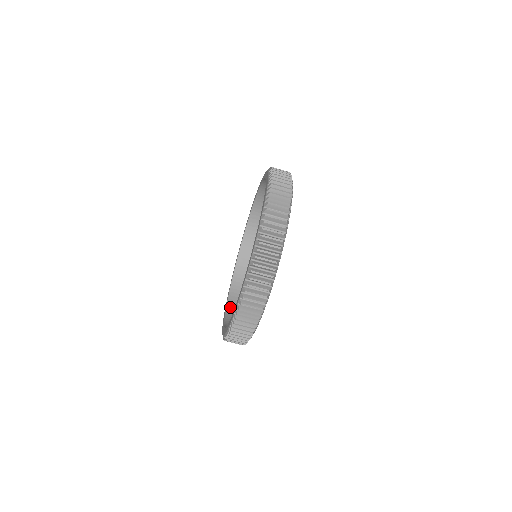
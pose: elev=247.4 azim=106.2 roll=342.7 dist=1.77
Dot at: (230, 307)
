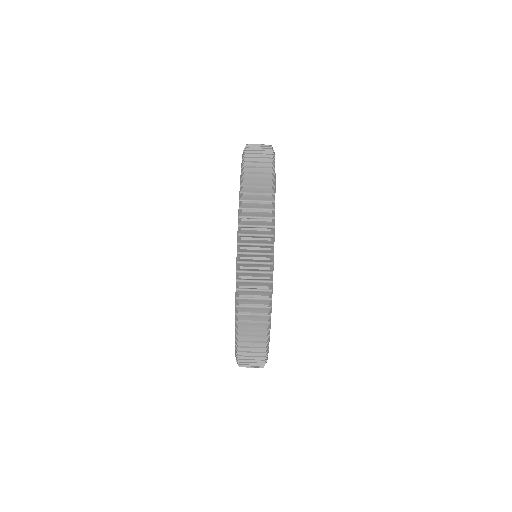
Dot at: occluded
